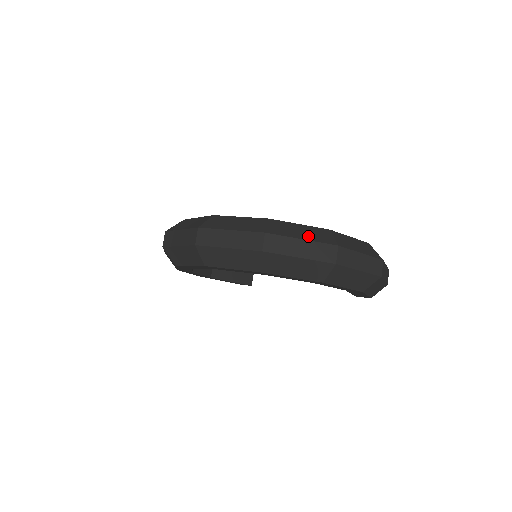
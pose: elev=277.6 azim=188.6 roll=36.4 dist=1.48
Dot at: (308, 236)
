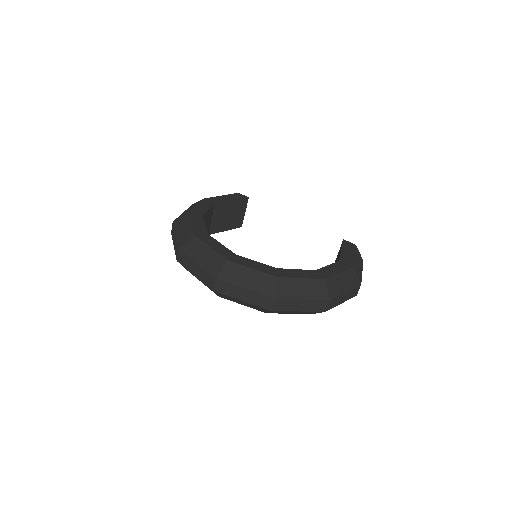
Dot at: (308, 294)
